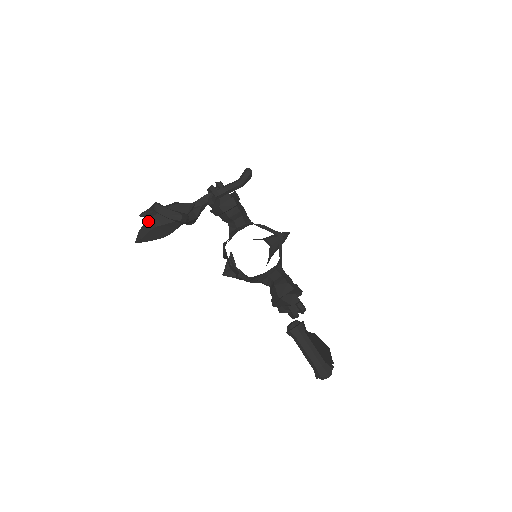
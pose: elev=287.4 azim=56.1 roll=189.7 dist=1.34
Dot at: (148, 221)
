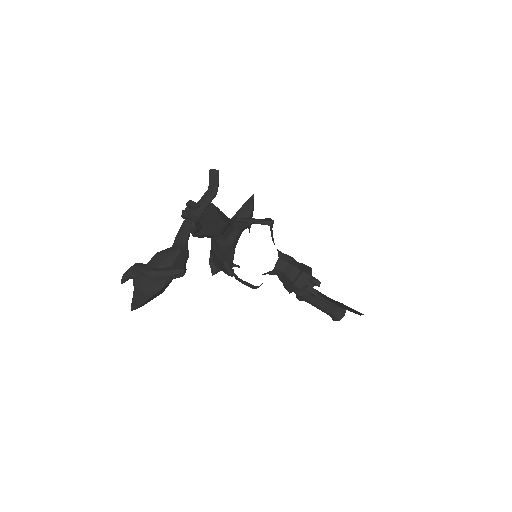
Dot at: (143, 290)
